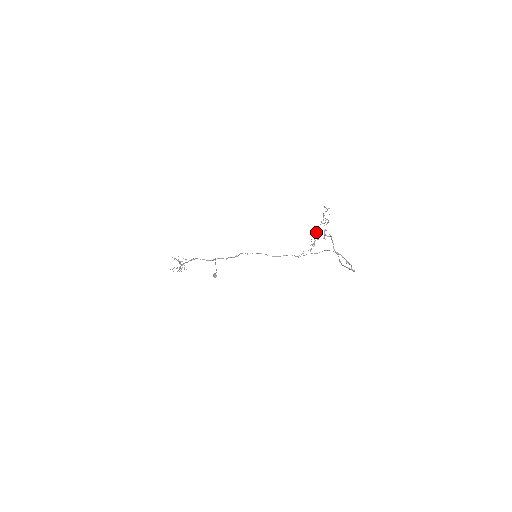
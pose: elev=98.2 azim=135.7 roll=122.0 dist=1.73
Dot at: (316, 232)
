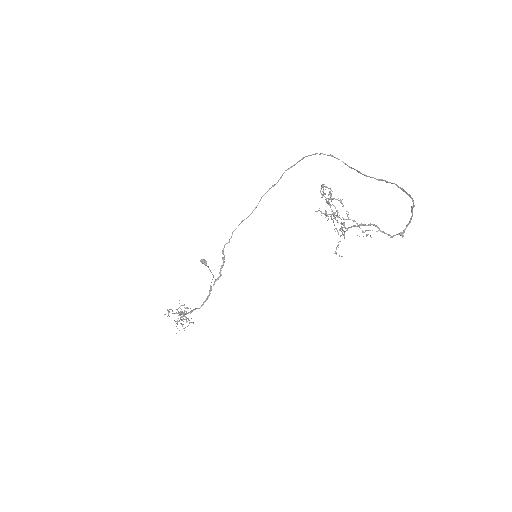
Dot at: (326, 211)
